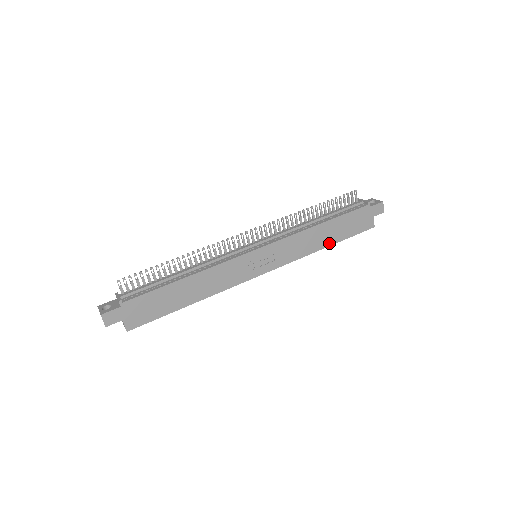
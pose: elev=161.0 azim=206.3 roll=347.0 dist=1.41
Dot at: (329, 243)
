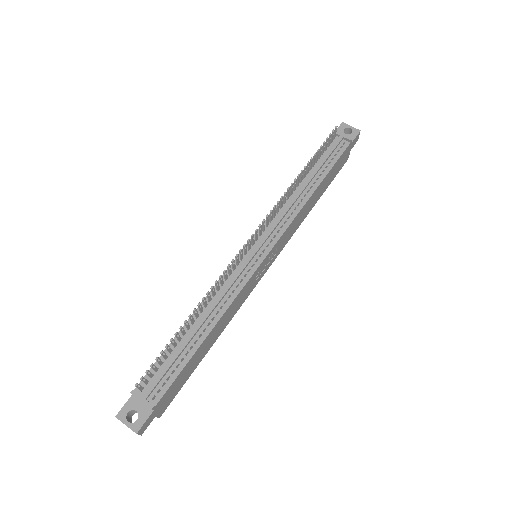
Dot at: (316, 202)
